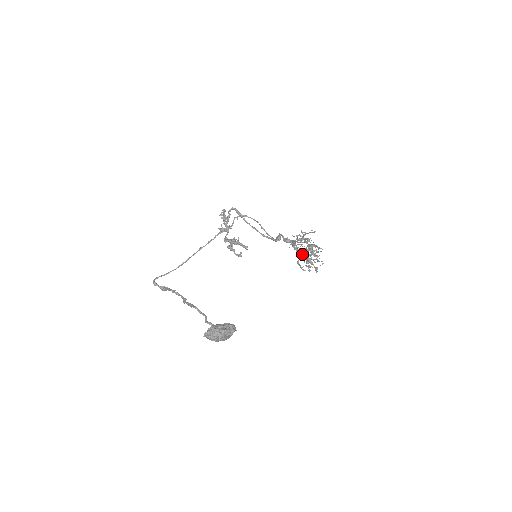
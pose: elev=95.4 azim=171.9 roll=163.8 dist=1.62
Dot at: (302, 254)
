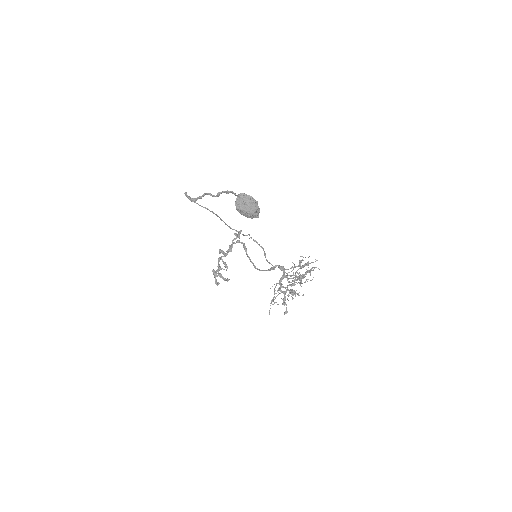
Dot at: occluded
